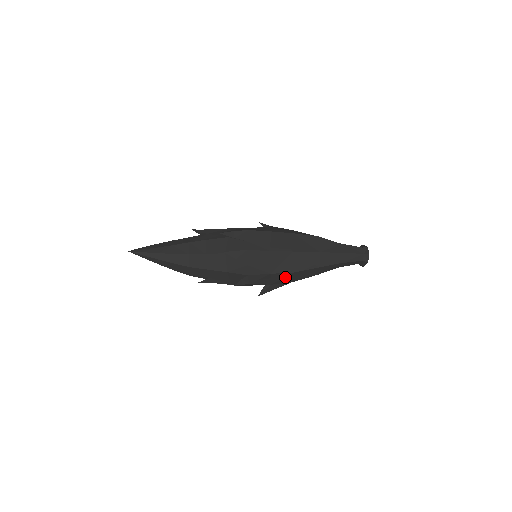
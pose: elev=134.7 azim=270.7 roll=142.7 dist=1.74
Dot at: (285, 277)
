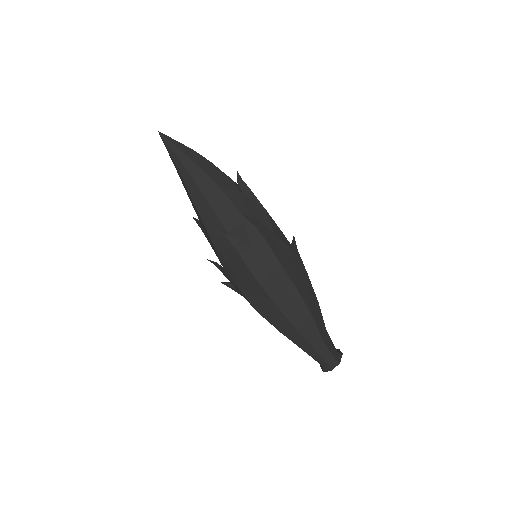
Dot at: occluded
